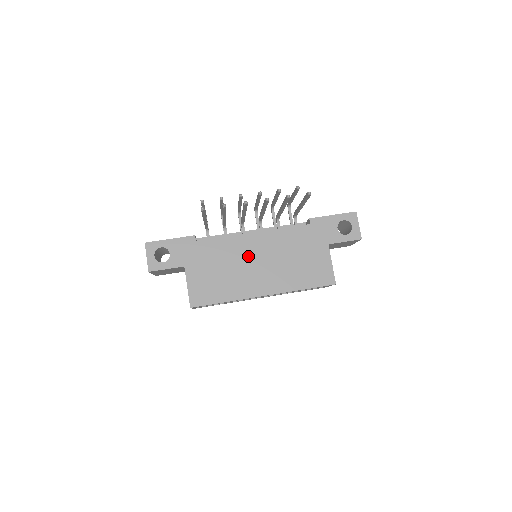
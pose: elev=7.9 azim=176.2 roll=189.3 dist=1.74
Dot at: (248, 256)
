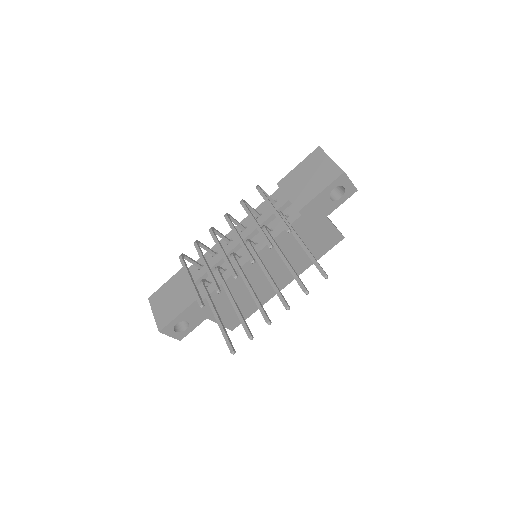
Dot at: (257, 276)
